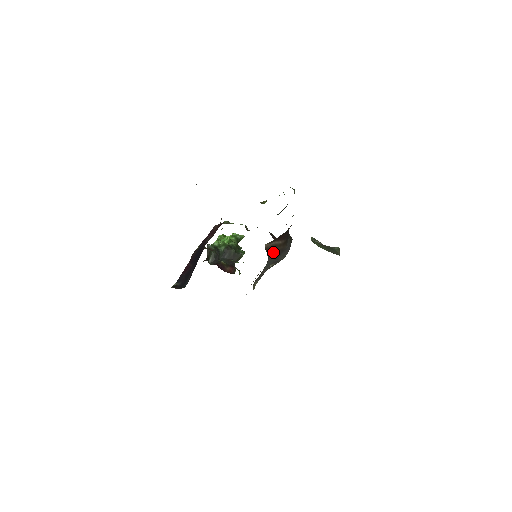
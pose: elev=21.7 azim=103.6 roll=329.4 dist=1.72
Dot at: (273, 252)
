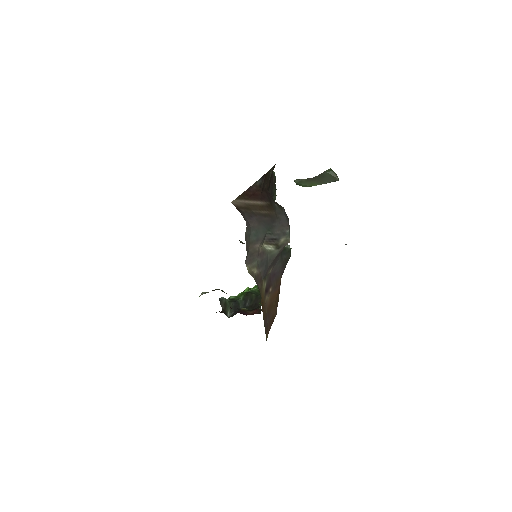
Dot at: (253, 216)
